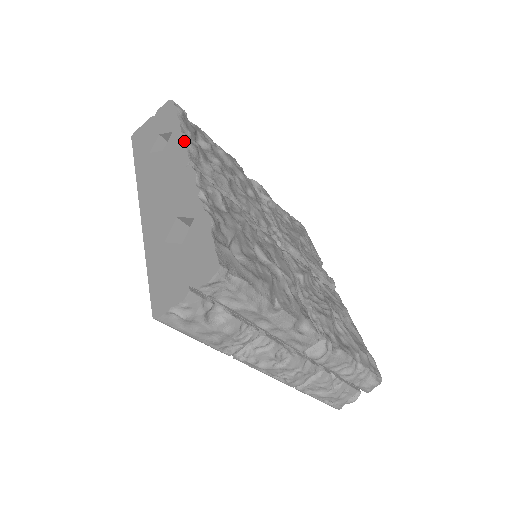
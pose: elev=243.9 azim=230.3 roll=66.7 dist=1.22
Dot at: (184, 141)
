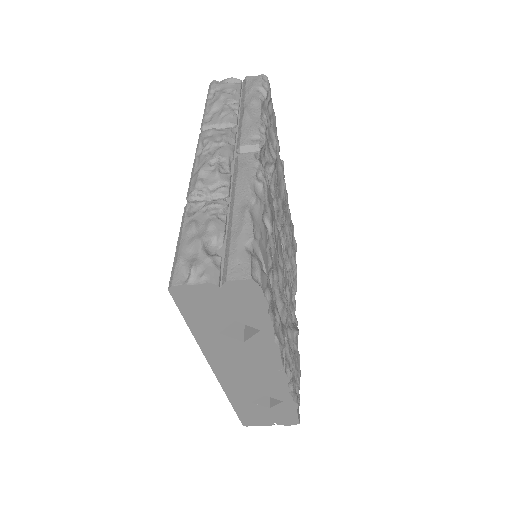
Dot at: (278, 350)
